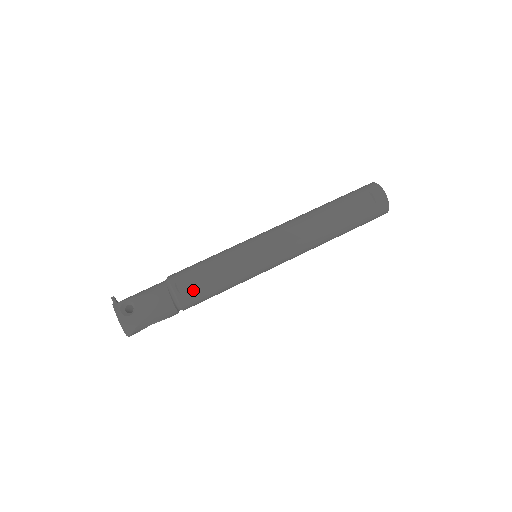
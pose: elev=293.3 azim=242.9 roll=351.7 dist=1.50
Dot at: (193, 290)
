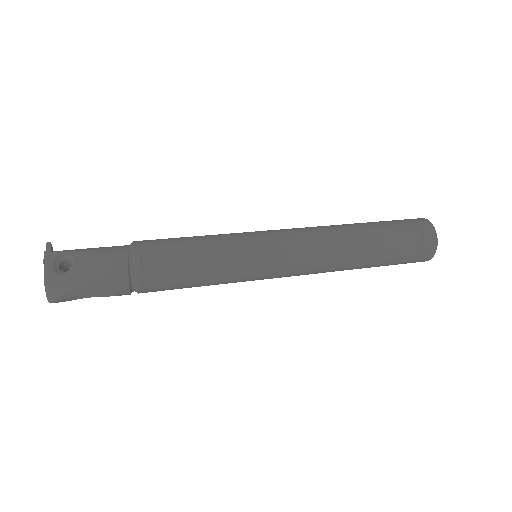
Dot at: (161, 270)
